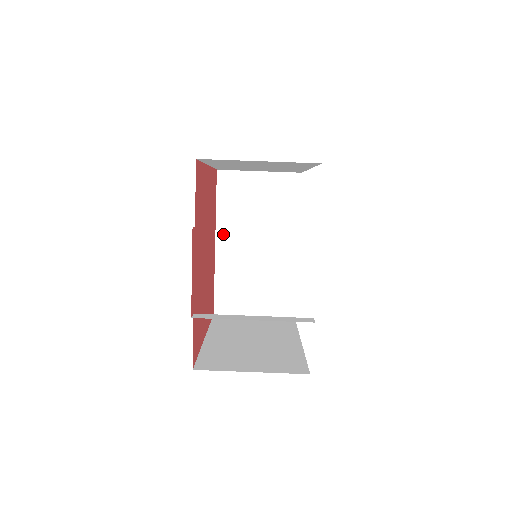
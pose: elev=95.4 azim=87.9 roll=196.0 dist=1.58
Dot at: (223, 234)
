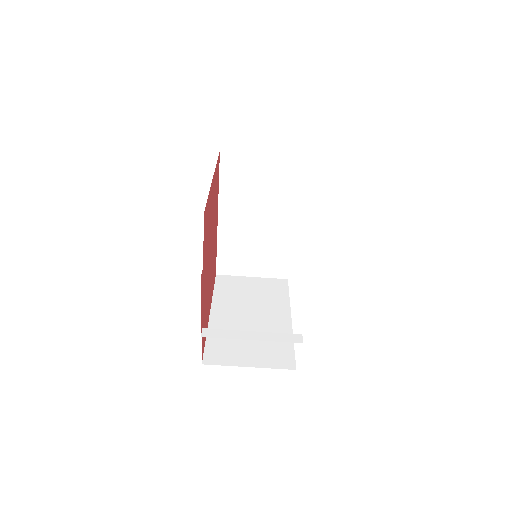
Dot at: (225, 209)
